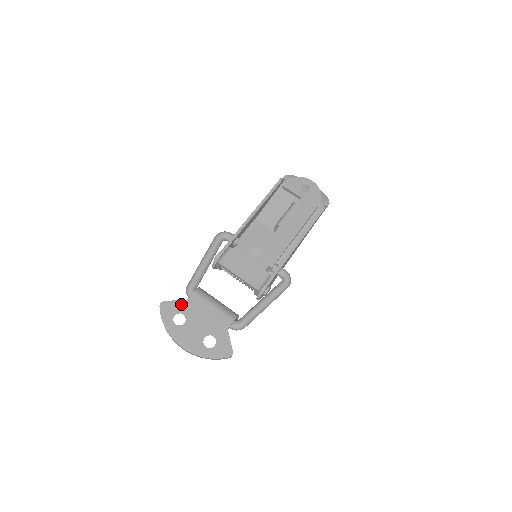
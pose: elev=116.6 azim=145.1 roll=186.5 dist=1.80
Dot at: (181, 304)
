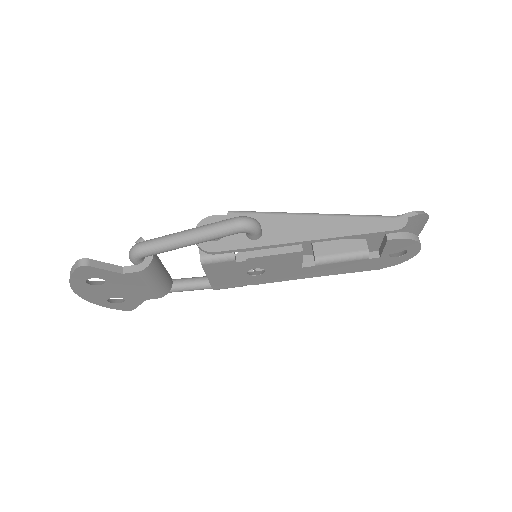
Dot at: (110, 274)
